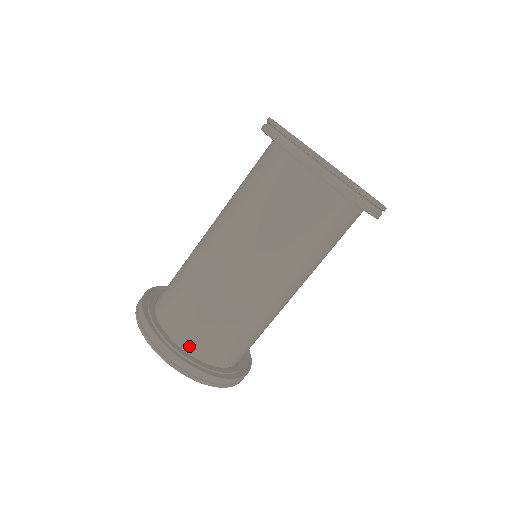
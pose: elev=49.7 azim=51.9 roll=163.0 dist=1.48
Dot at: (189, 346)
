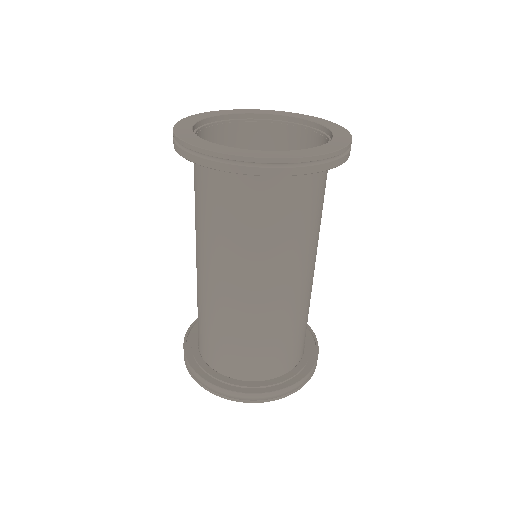
Dot at: (230, 372)
